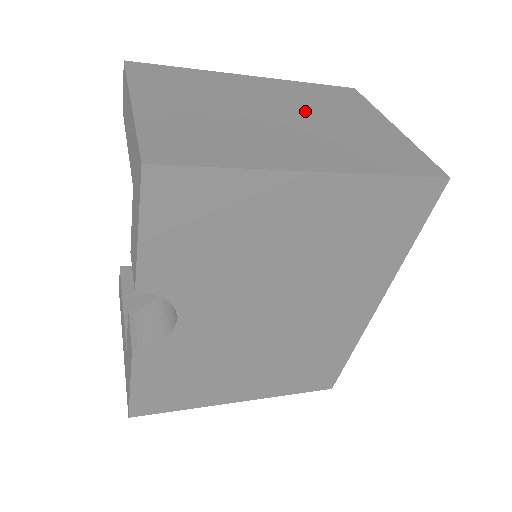
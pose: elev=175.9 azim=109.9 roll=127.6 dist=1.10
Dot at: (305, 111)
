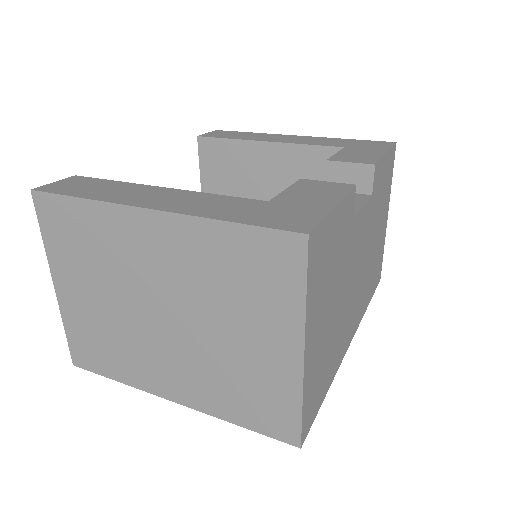
Dot at: (194, 309)
